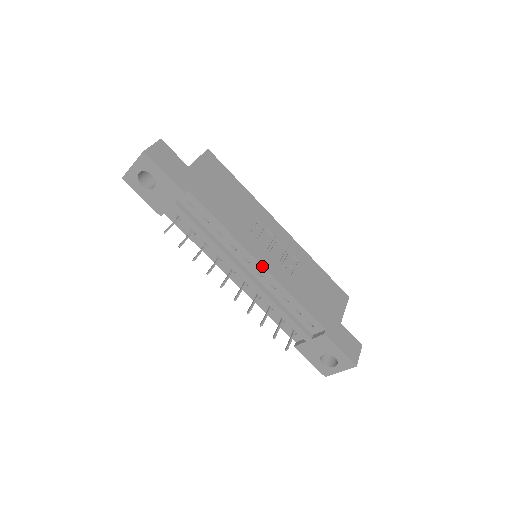
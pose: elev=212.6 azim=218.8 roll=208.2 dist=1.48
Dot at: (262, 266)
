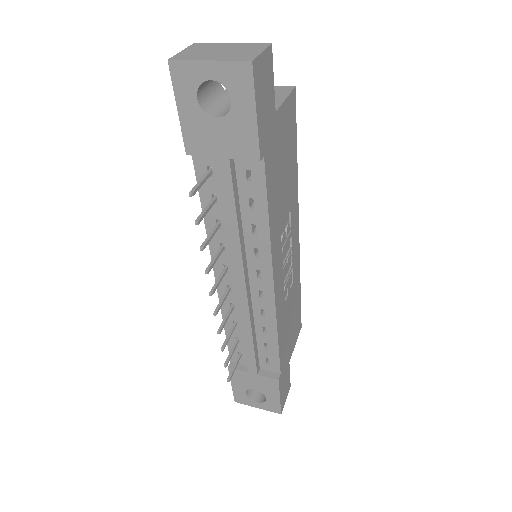
Dot at: (273, 290)
